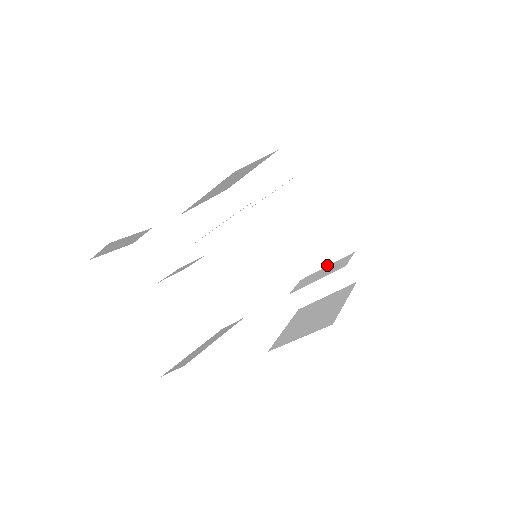
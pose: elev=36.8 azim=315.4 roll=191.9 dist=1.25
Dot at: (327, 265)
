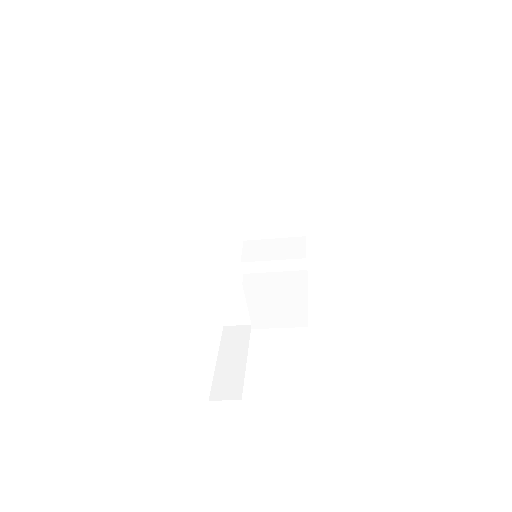
Dot at: (275, 238)
